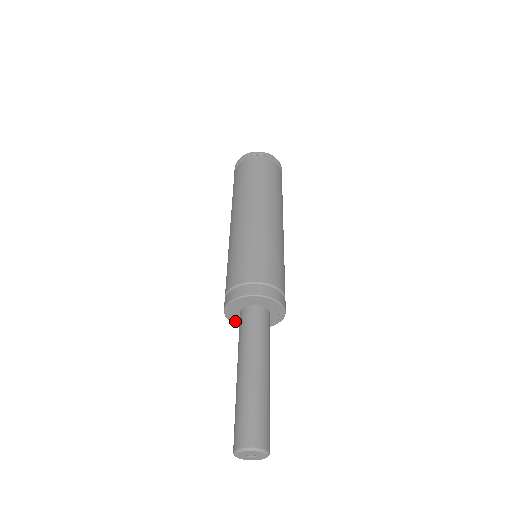
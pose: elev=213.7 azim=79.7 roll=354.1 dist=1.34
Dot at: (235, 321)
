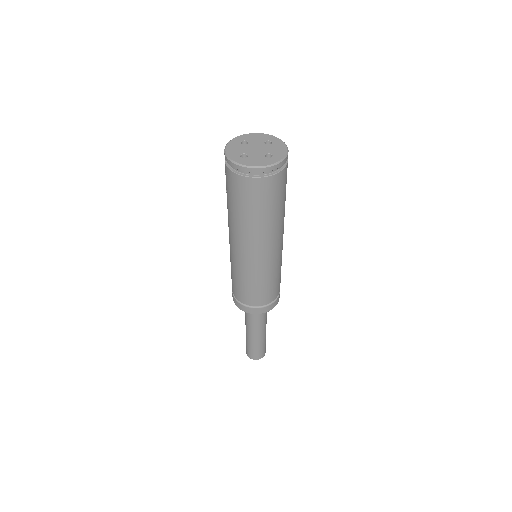
Dot at: occluded
